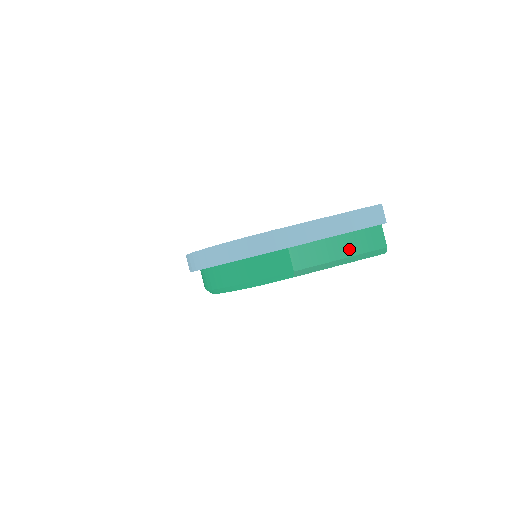
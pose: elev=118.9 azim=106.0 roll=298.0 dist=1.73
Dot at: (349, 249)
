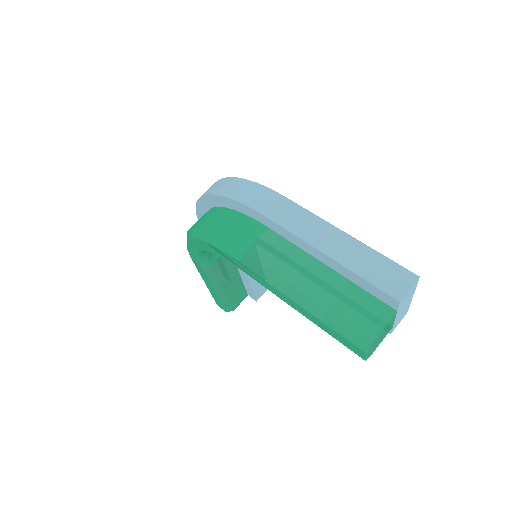
Dot at: (325, 293)
